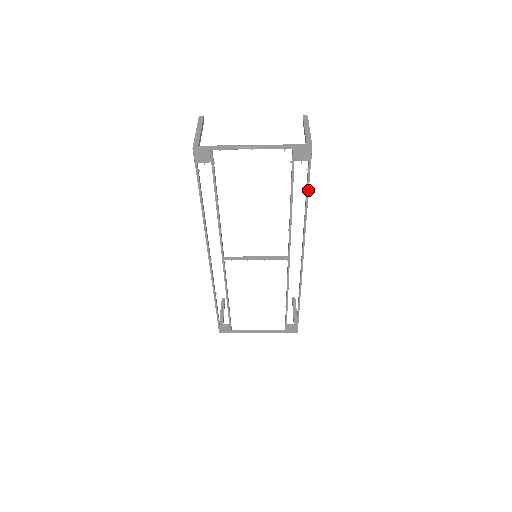
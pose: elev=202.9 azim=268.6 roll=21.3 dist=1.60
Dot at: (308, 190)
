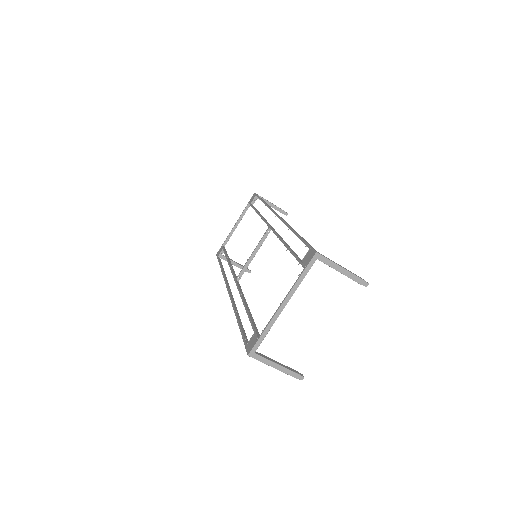
Dot at: (261, 199)
